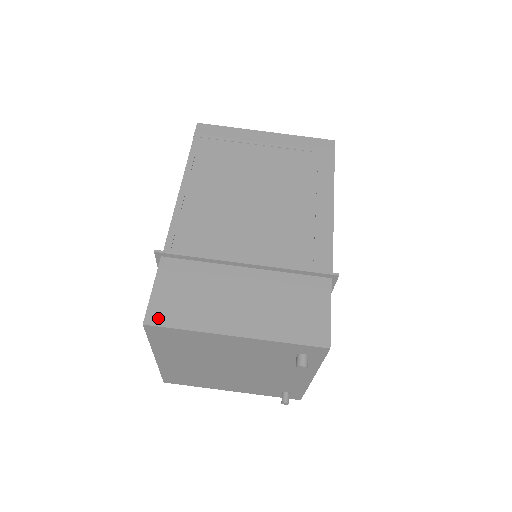
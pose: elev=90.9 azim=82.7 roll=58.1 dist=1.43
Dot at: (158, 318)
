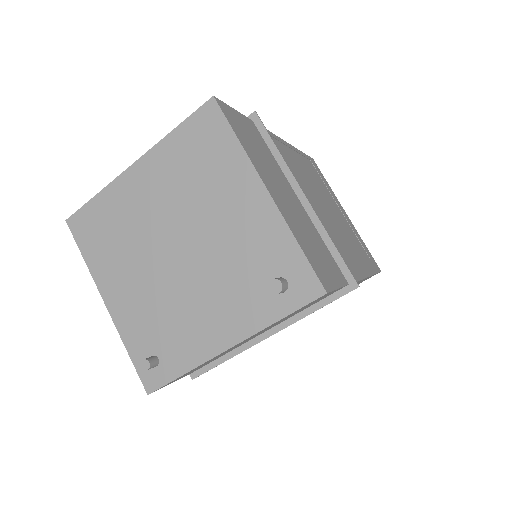
Dot at: (226, 111)
